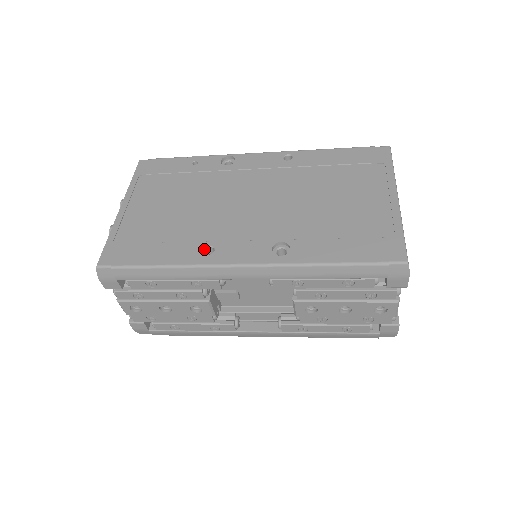
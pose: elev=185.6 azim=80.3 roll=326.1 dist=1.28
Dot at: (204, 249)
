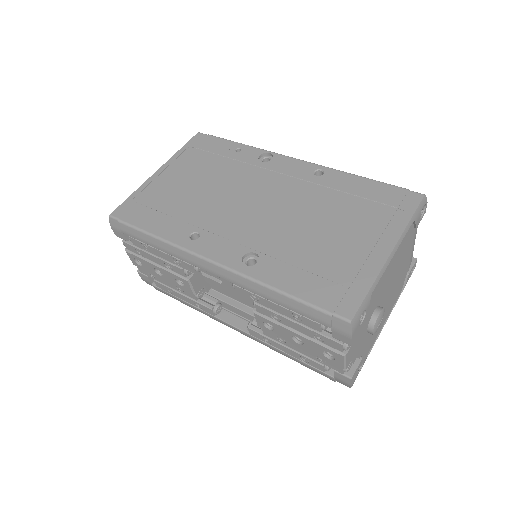
Dot at: (192, 233)
